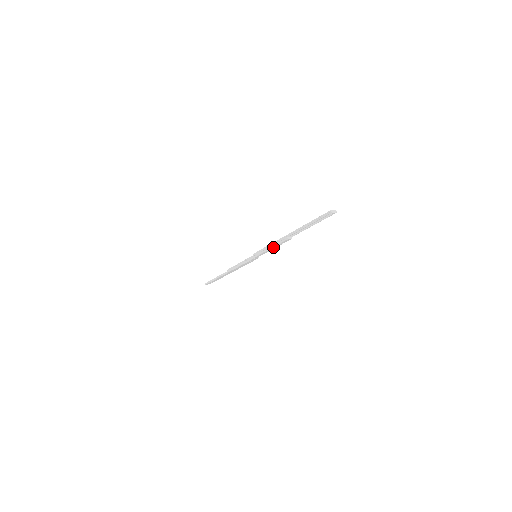
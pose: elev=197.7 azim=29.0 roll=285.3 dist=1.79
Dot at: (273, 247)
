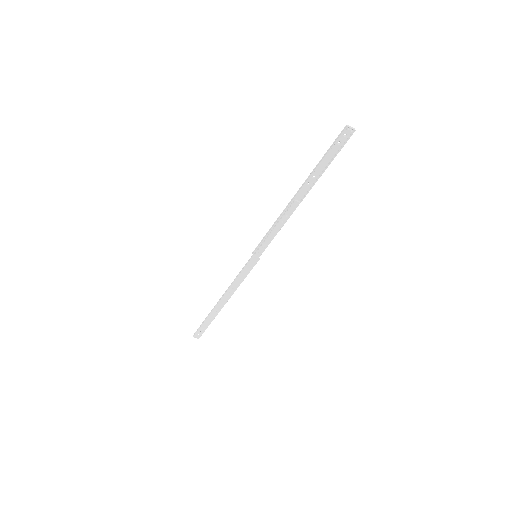
Dot at: (276, 226)
